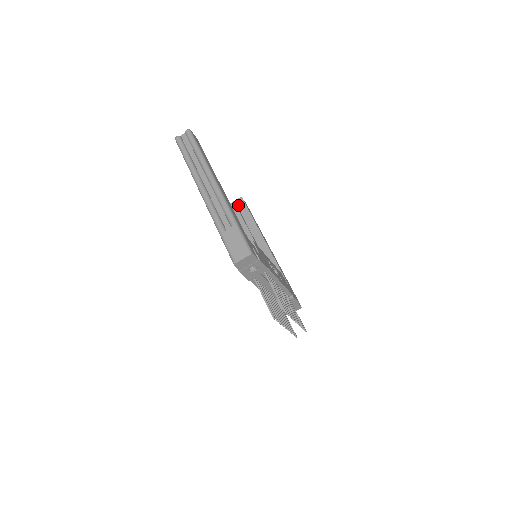
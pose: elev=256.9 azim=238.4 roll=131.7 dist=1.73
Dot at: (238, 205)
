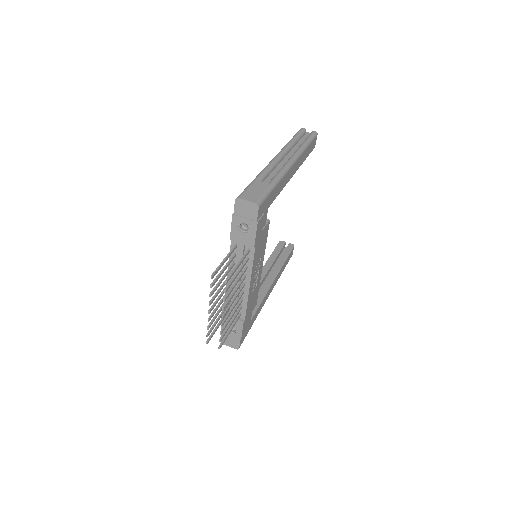
Dot at: occluded
